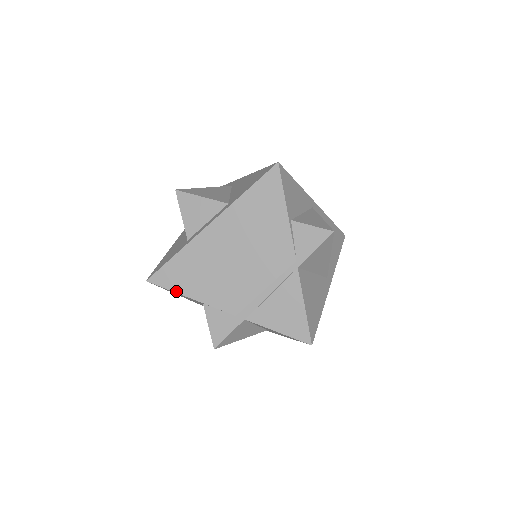
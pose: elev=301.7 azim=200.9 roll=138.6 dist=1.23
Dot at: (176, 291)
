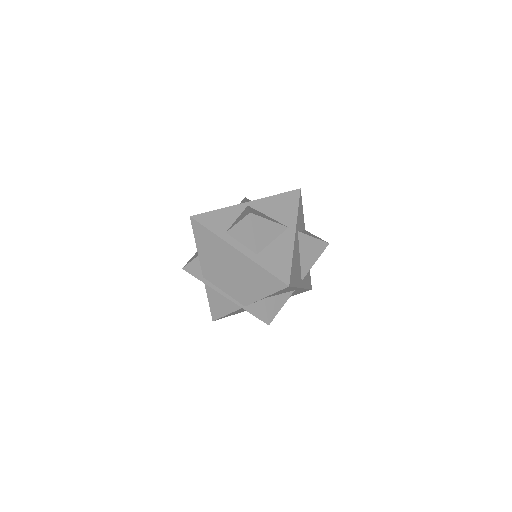
Dot at: (195, 238)
